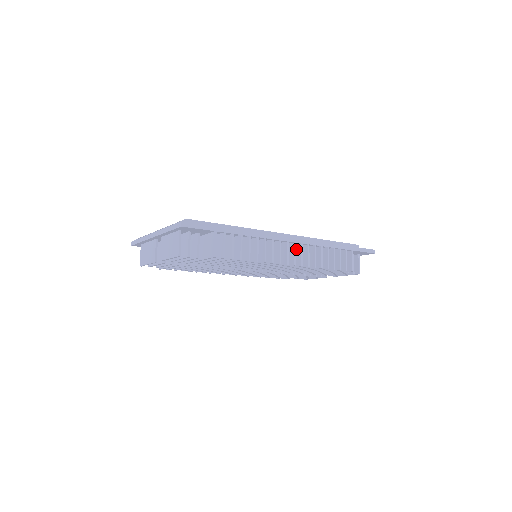
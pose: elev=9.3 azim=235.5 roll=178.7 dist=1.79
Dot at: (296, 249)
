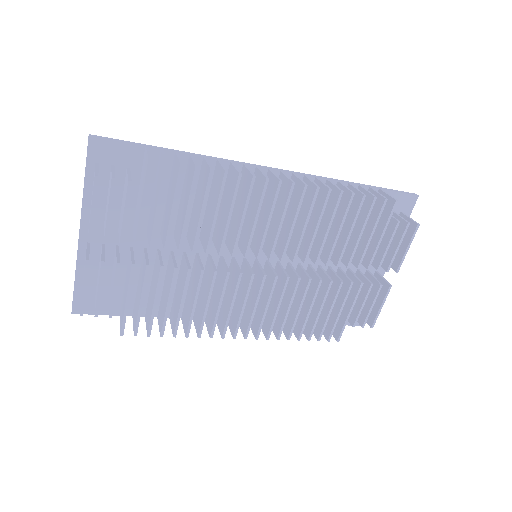
Dot at: occluded
